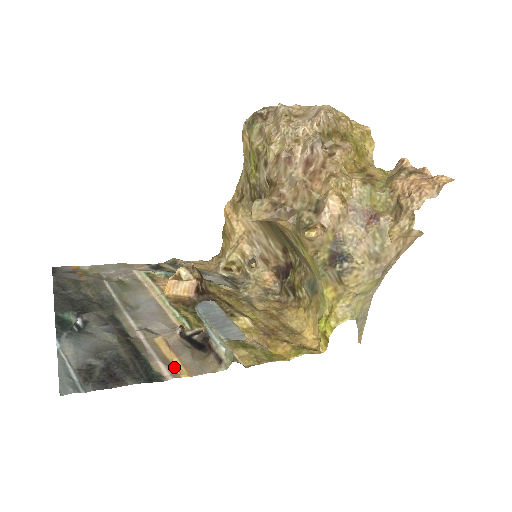
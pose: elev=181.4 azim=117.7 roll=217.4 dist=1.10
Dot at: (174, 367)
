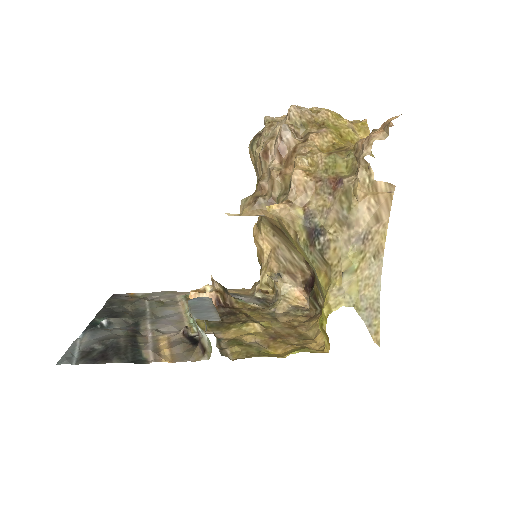
Dot at: (160, 354)
